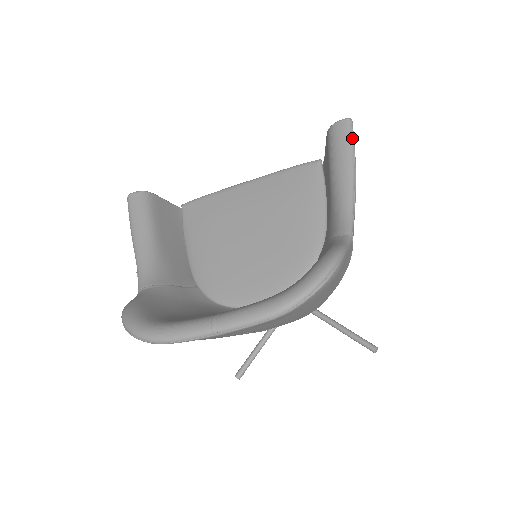
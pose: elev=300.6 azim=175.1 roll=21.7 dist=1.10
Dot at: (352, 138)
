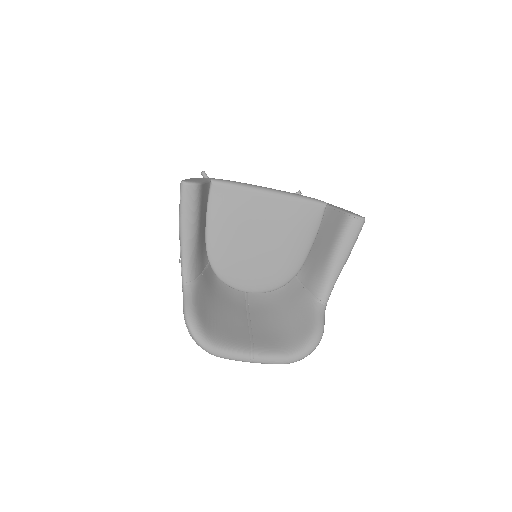
Dot at: occluded
